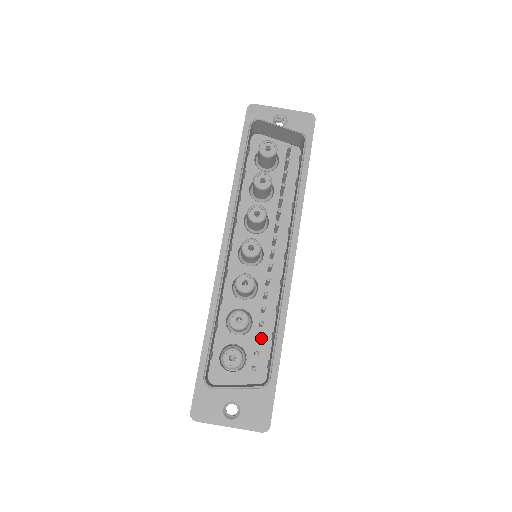
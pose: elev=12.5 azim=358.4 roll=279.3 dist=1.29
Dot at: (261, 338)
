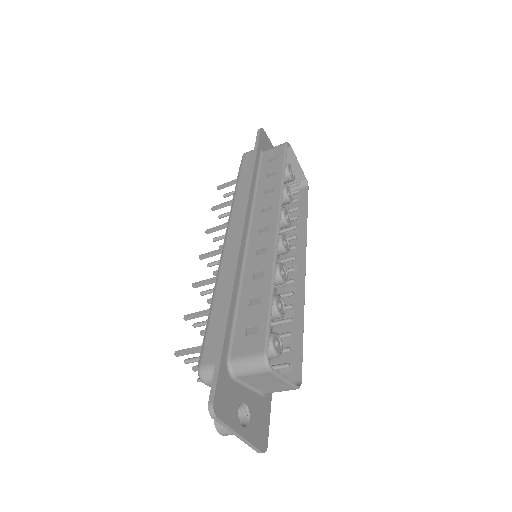
Dot at: occluded
